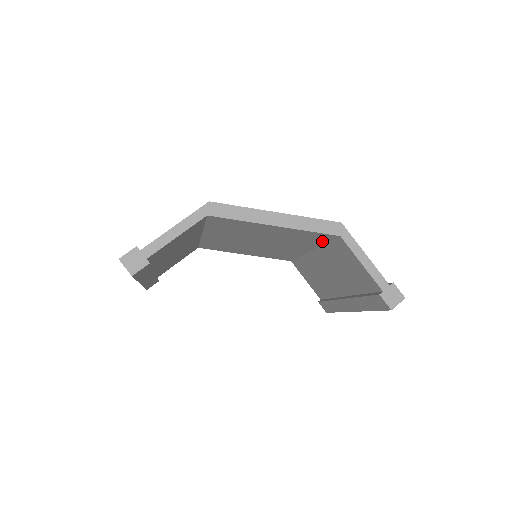
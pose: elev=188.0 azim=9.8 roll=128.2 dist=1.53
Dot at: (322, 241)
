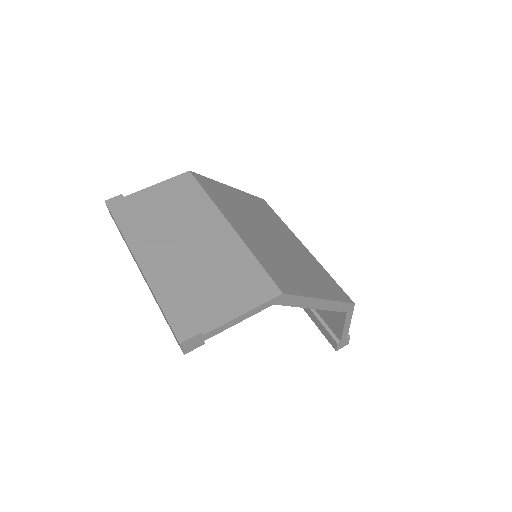
Dot at: occluded
